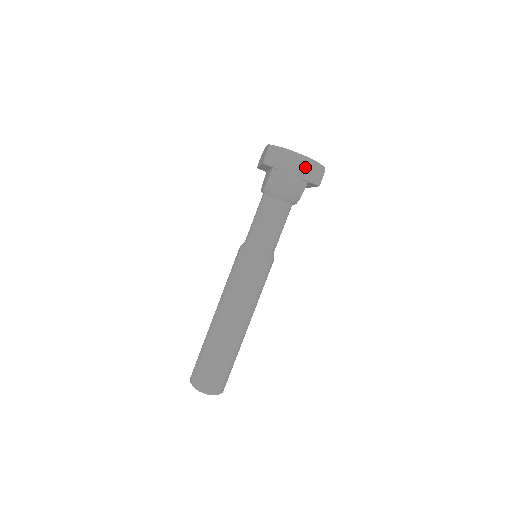
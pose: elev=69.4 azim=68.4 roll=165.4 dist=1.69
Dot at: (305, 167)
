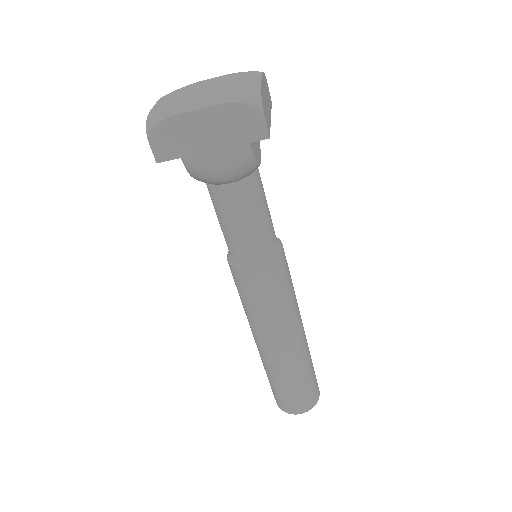
Dot at: (224, 124)
